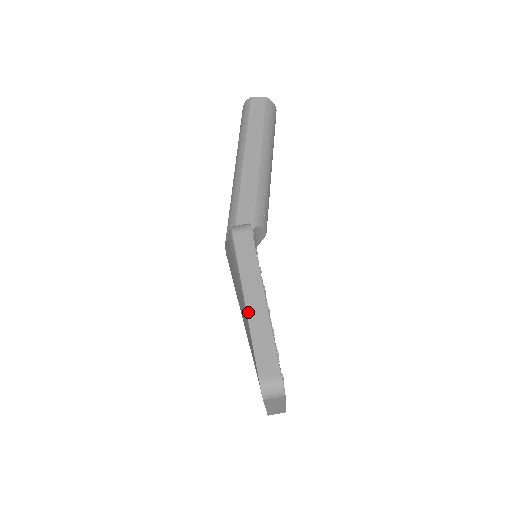
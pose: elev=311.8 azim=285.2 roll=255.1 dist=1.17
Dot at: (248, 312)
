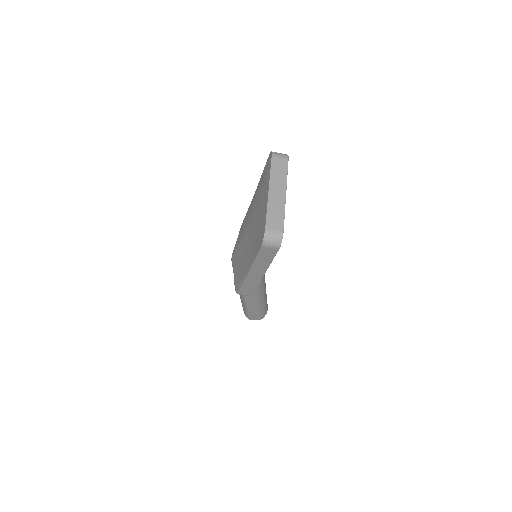
Dot at: occluded
